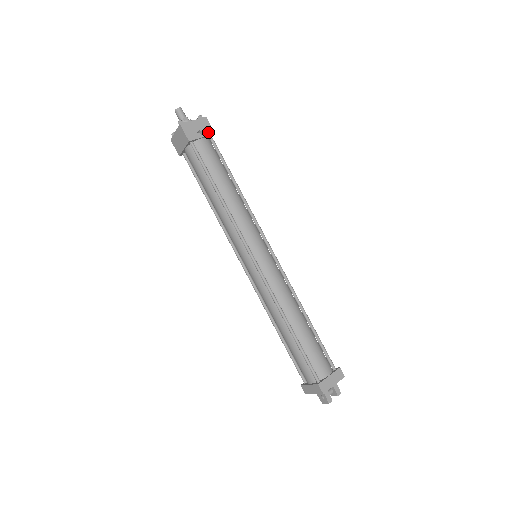
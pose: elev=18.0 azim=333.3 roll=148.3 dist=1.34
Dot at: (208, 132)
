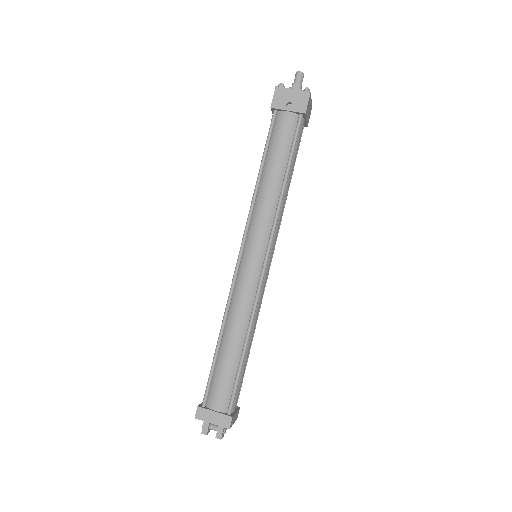
Dot at: (299, 108)
